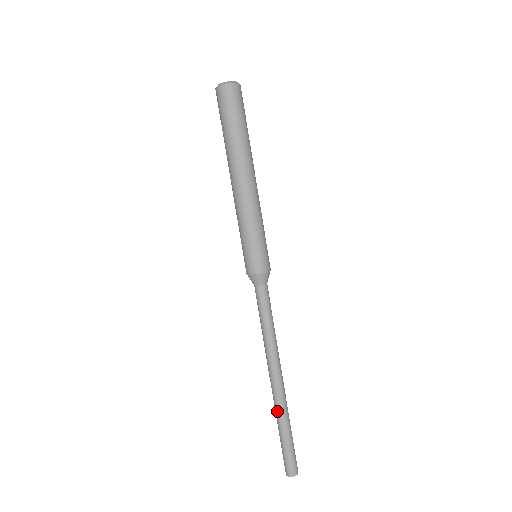
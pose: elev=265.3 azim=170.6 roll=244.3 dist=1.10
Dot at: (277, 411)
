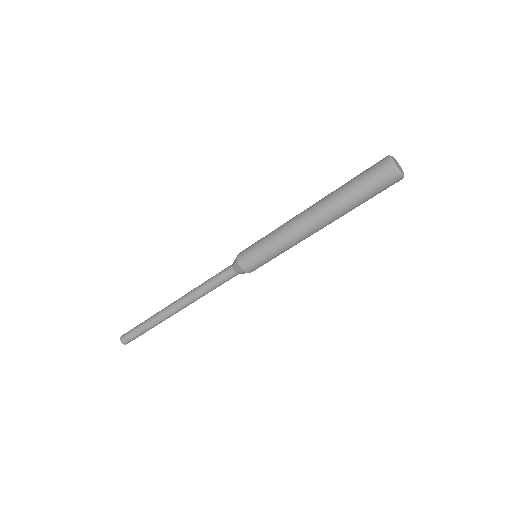
Dot at: (157, 321)
